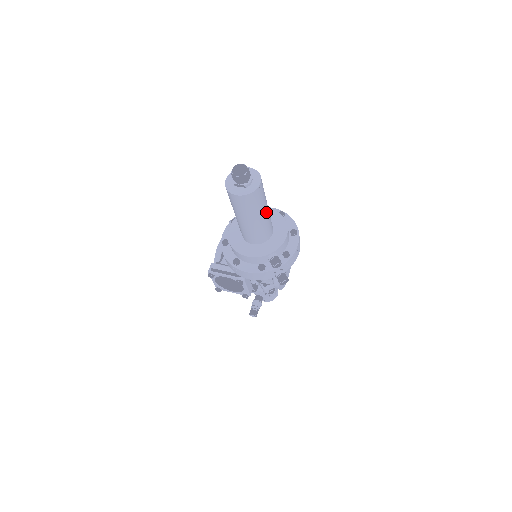
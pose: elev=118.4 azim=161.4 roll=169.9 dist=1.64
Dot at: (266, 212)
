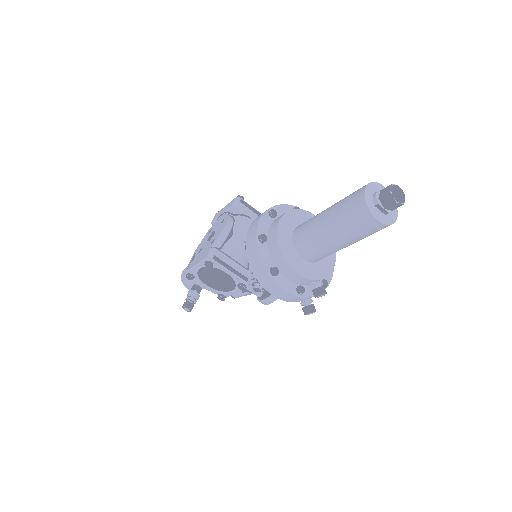
Dot at: occluded
